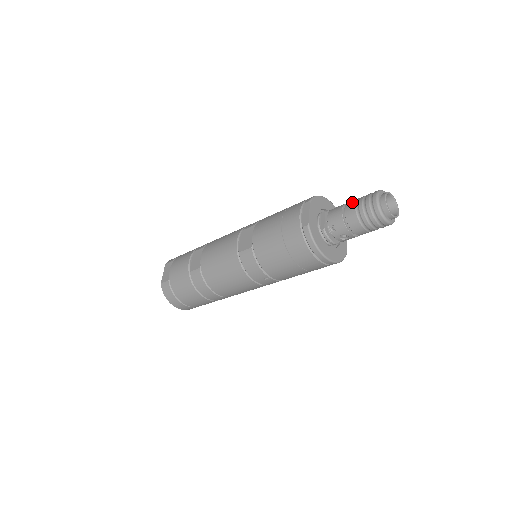
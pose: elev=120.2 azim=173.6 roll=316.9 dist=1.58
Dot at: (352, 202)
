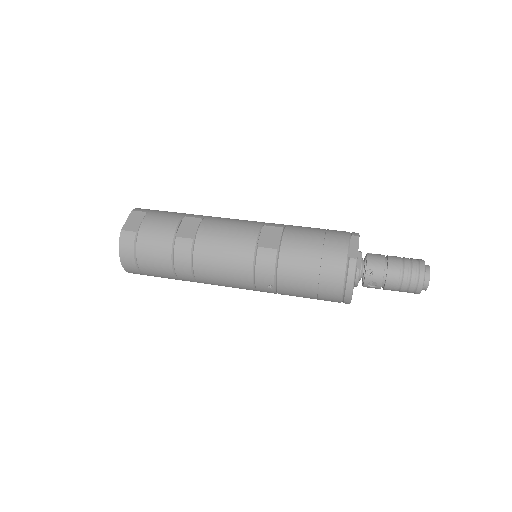
Dot at: (396, 258)
